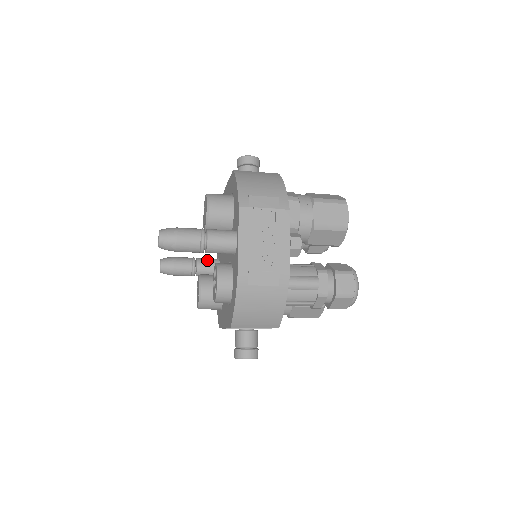
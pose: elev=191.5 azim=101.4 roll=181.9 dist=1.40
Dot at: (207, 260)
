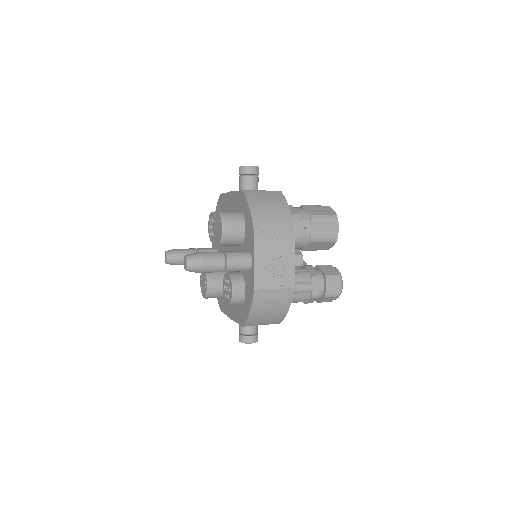
Dot at: (207, 251)
